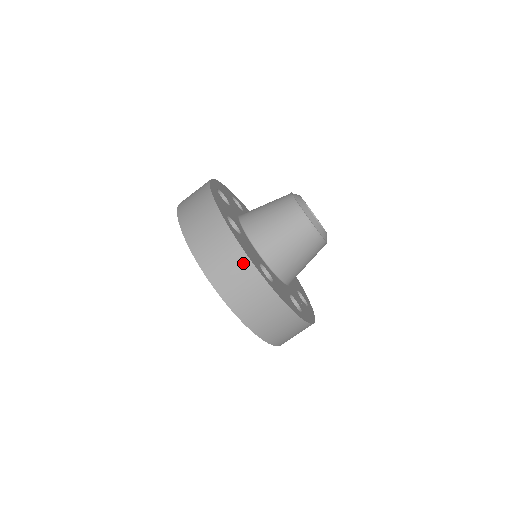
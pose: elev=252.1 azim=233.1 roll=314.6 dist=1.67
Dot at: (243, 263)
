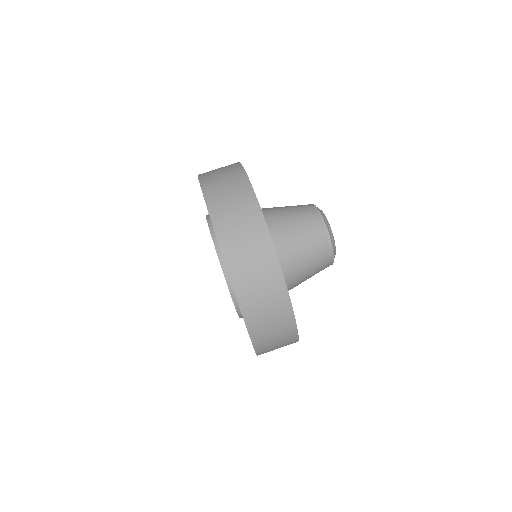
Dot at: (240, 178)
